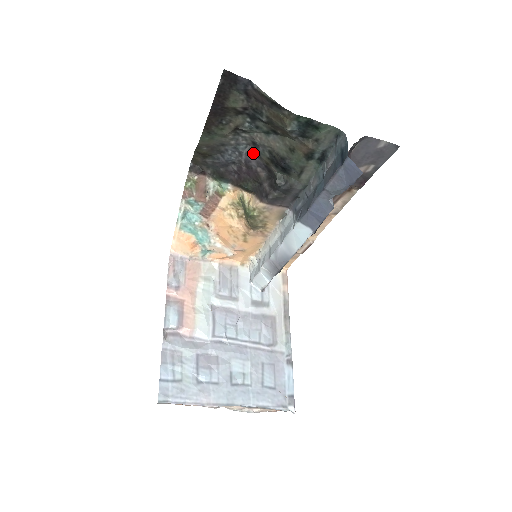
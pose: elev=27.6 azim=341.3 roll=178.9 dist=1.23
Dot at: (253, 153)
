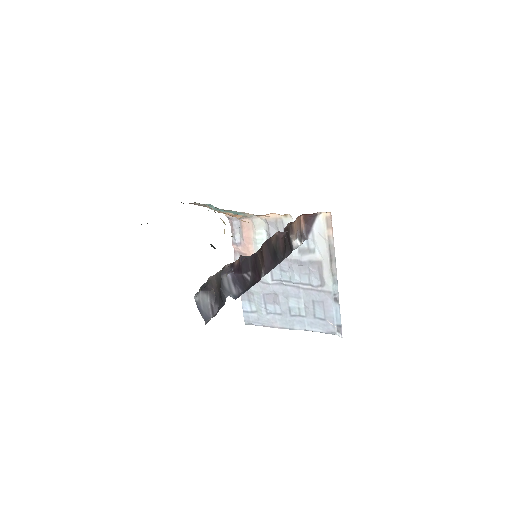
Dot at: occluded
